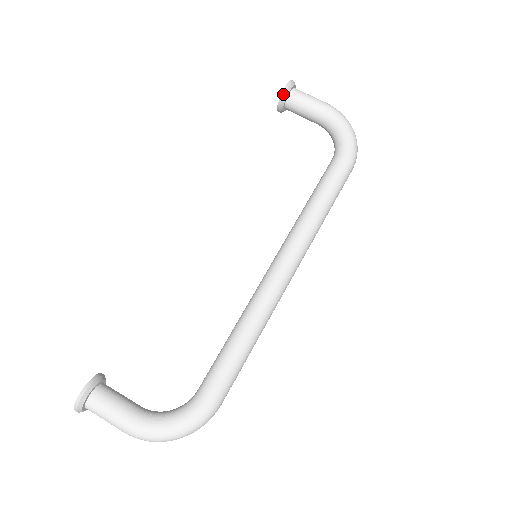
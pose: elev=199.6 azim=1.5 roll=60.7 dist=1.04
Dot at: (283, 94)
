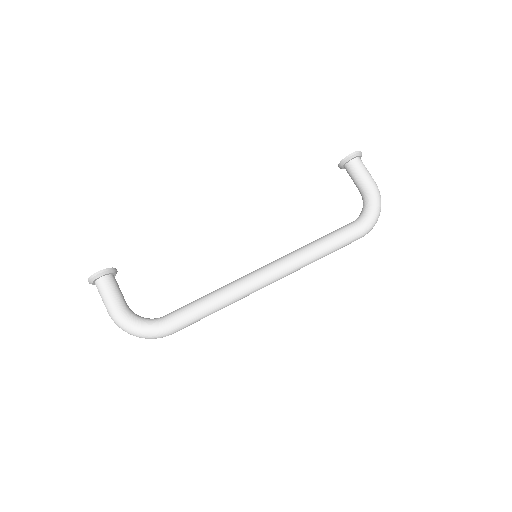
Dot at: (347, 157)
